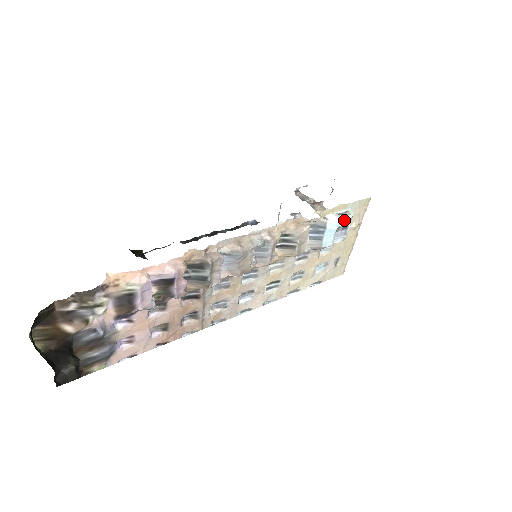
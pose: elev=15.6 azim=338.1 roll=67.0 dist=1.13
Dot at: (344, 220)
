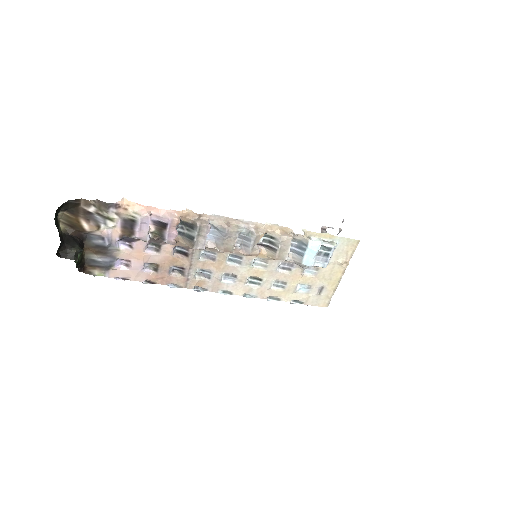
Dot at: (326, 247)
